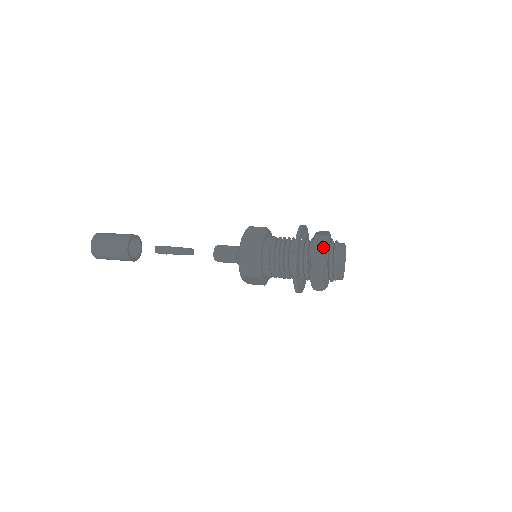
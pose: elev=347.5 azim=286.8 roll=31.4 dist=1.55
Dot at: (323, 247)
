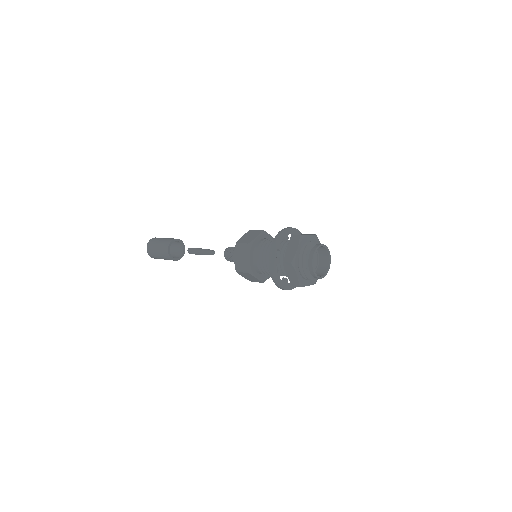
Dot at: (310, 235)
